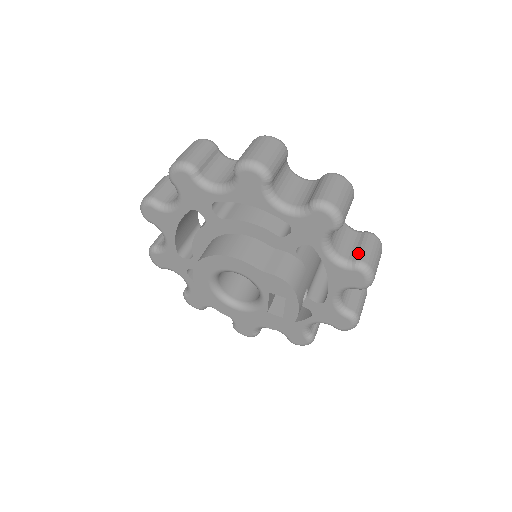
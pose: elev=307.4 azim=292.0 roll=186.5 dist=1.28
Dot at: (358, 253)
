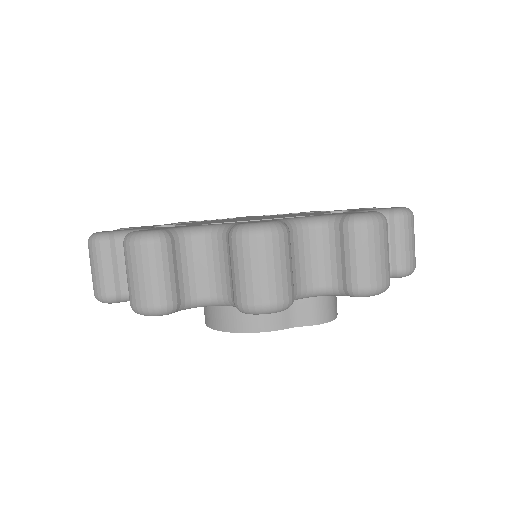
Dot at: (396, 259)
